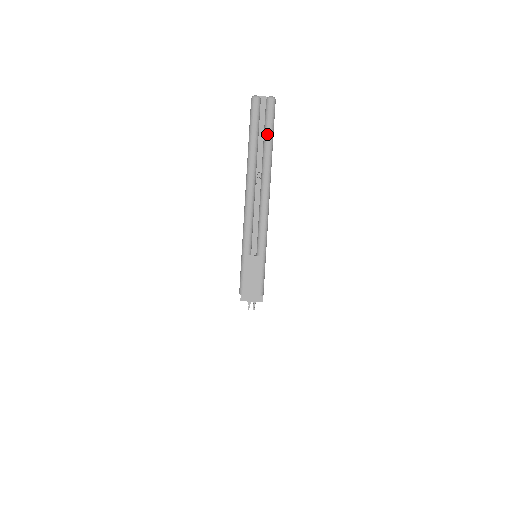
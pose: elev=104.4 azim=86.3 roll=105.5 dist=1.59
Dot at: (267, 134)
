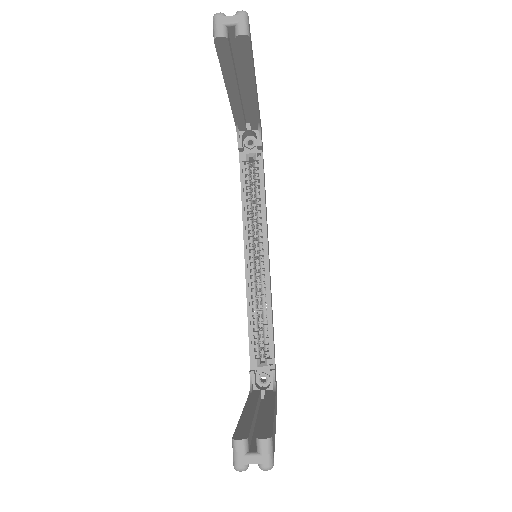
Dot at: occluded
